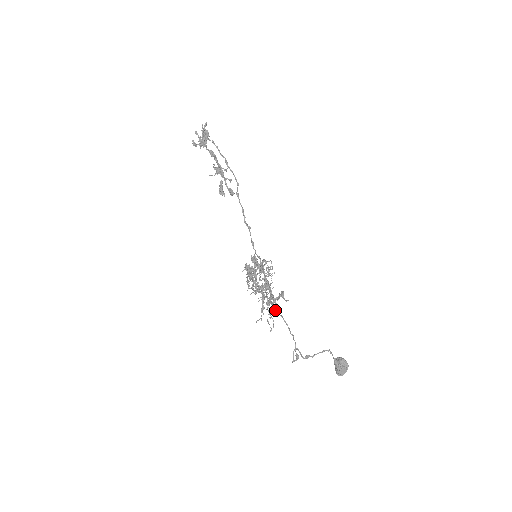
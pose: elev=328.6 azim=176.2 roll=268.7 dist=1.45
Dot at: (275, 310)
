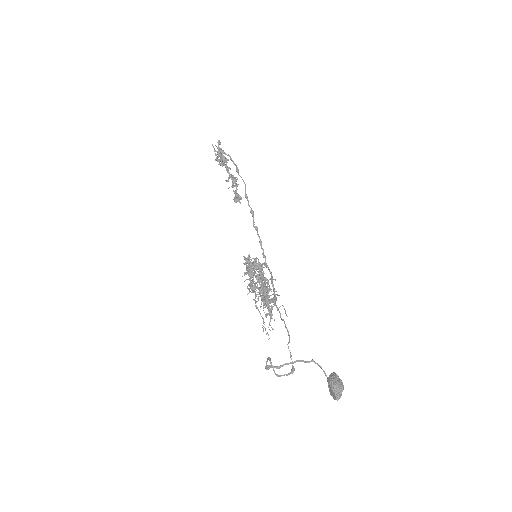
Dot at: occluded
